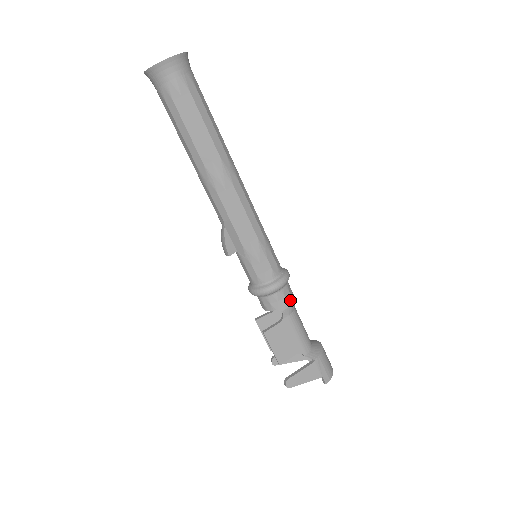
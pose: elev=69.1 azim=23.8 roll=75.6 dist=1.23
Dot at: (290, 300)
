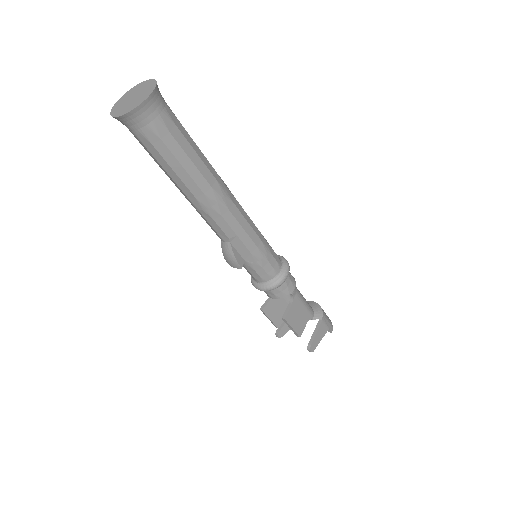
Dot at: (294, 281)
